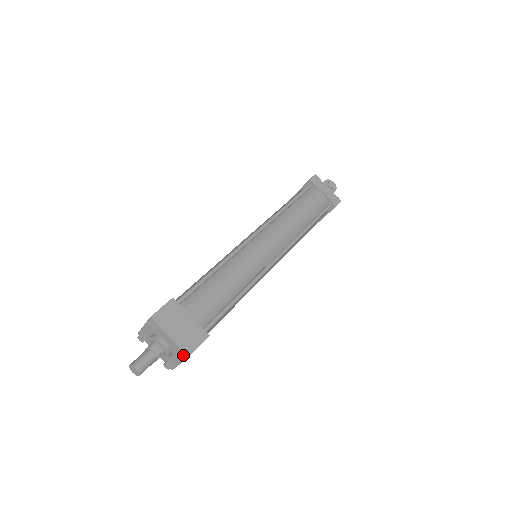
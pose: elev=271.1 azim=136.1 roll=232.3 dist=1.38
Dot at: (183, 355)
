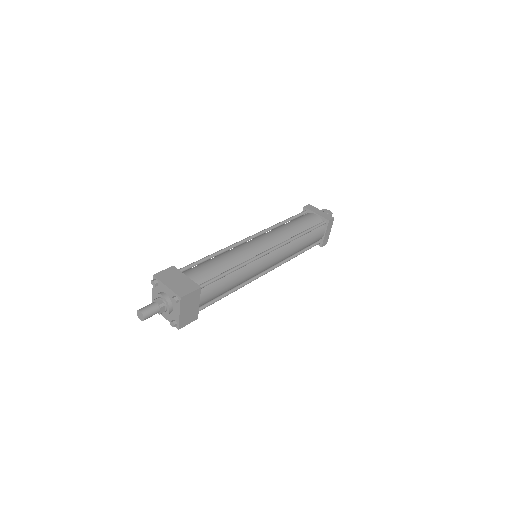
Dot at: (177, 298)
